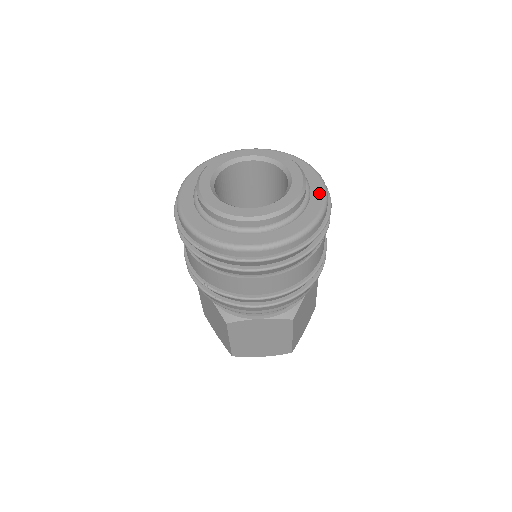
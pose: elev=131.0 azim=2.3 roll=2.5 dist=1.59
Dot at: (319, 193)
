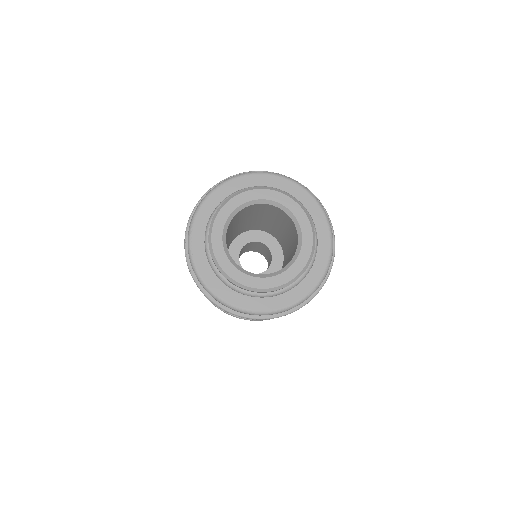
Dot at: (292, 298)
